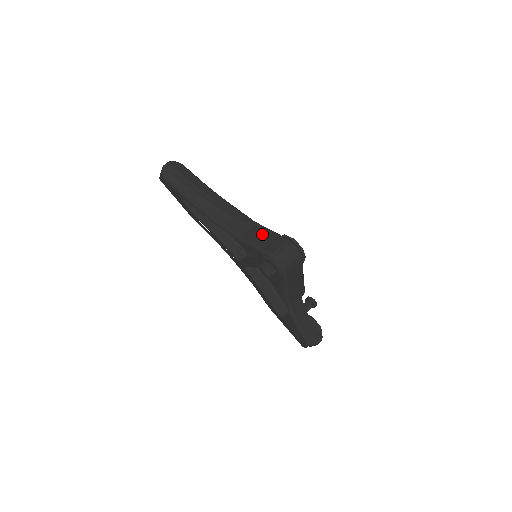
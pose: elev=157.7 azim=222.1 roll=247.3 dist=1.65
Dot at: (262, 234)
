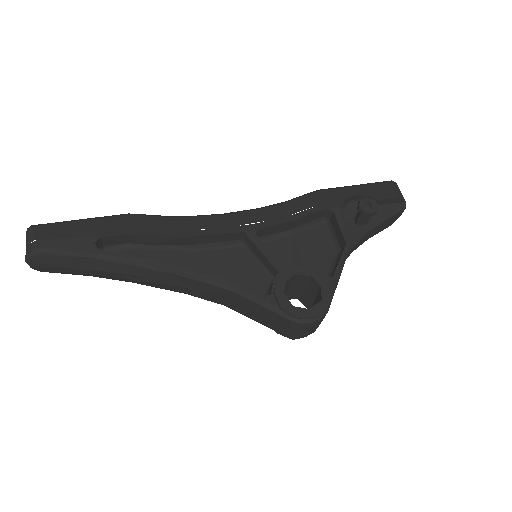
Dot at: (250, 309)
